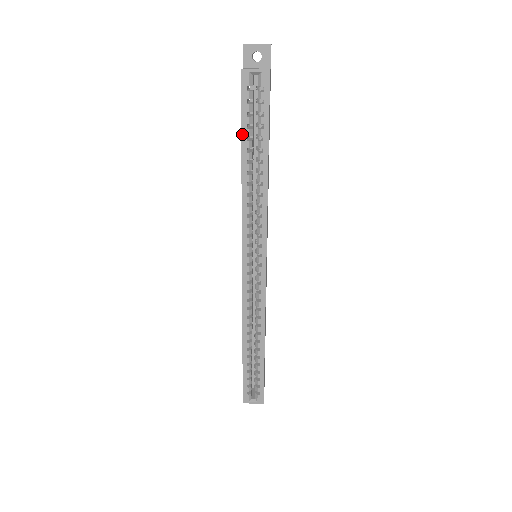
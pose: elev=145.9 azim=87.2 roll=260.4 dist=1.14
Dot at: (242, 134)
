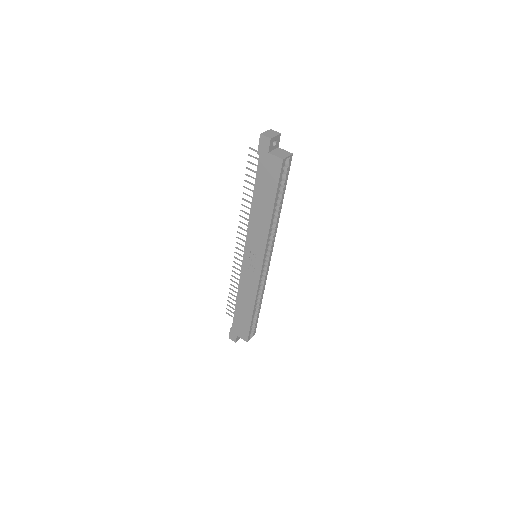
Dot at: (276, 194)
